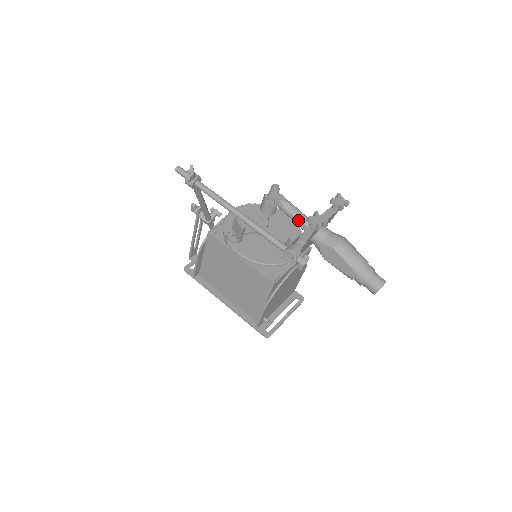
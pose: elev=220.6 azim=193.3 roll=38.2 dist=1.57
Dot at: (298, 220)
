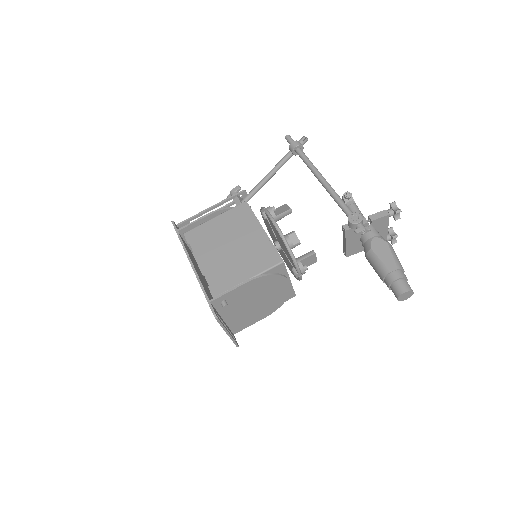
Dot at: occluded
